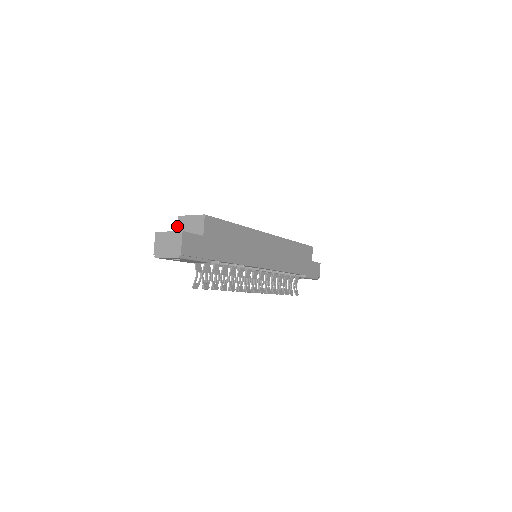
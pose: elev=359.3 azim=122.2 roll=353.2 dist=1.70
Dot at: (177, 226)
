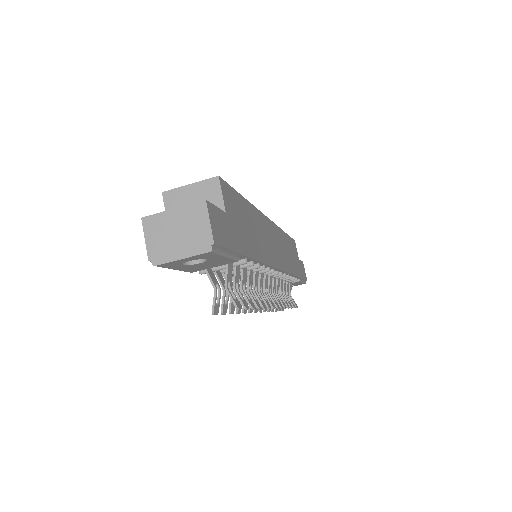
Dot at: occluded
